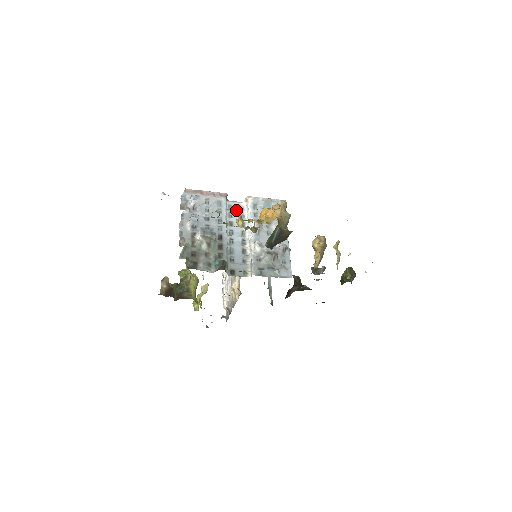
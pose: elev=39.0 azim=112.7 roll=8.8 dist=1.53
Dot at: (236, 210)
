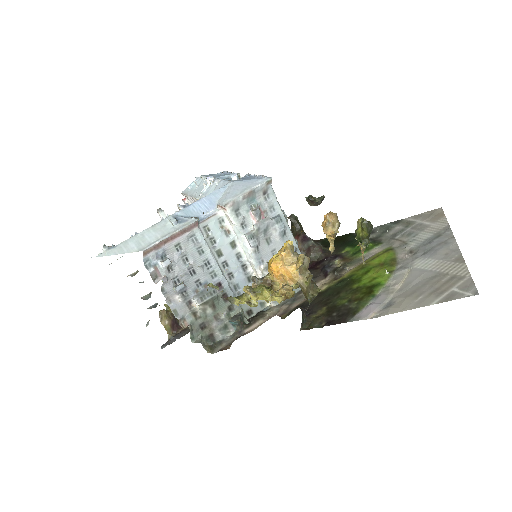
Dot at: (216, 230)
